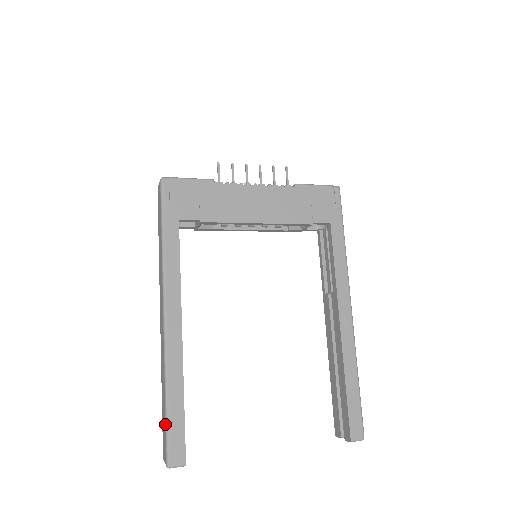
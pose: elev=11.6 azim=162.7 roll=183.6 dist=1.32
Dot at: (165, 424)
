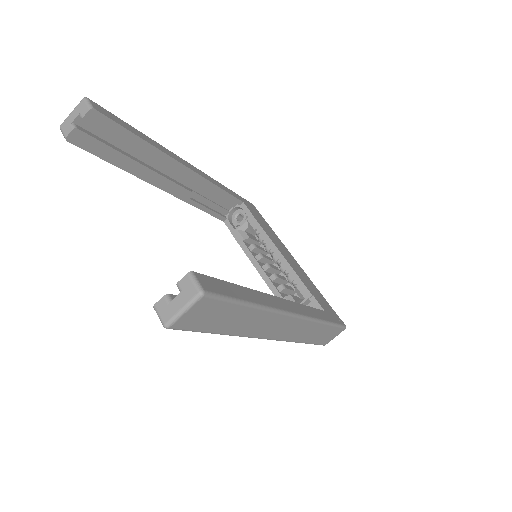
Dot at: occluded
